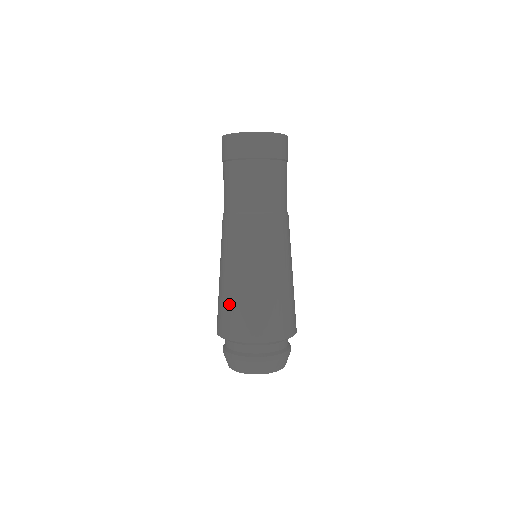
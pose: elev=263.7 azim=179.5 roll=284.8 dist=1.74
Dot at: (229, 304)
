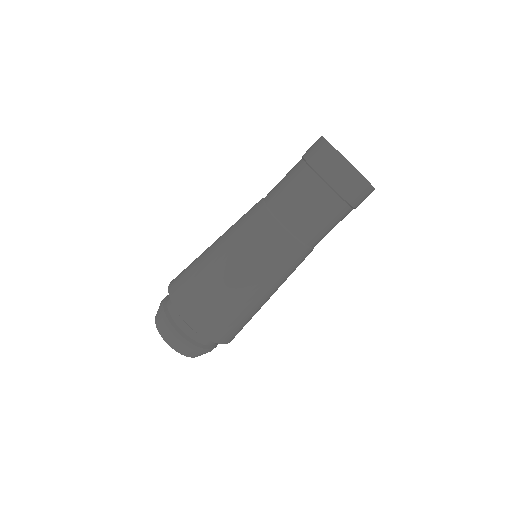
Dot at: occluded
